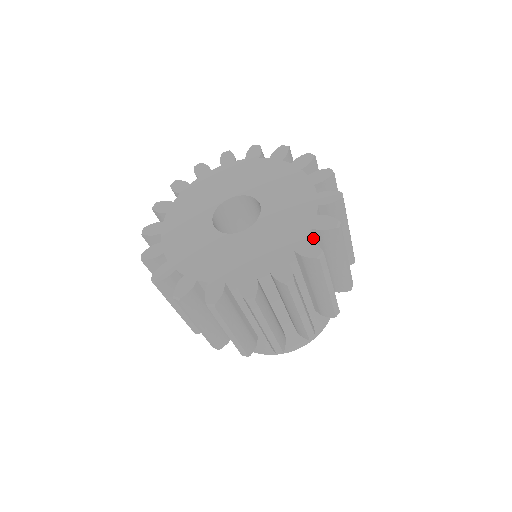
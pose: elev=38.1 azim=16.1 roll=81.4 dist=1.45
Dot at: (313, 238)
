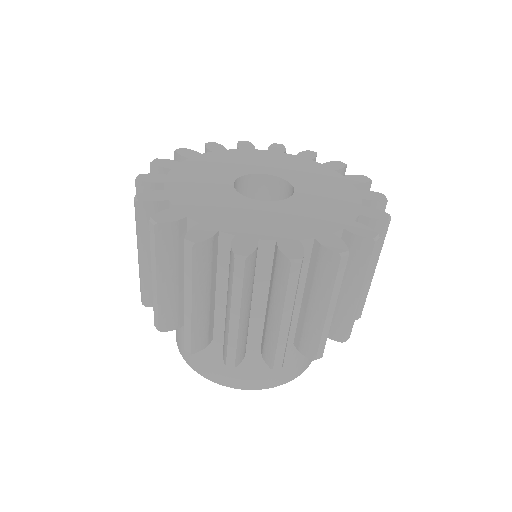
Dot at: occluded
